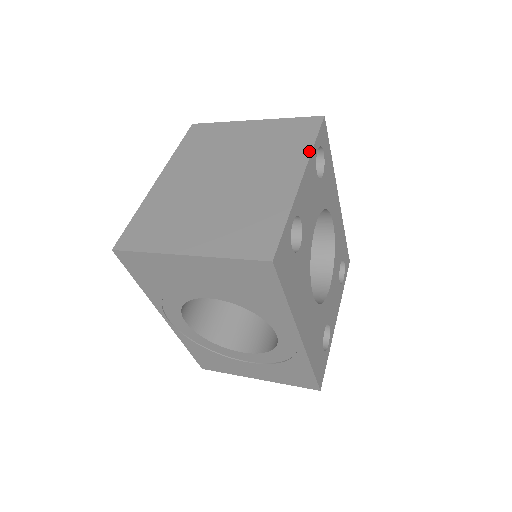
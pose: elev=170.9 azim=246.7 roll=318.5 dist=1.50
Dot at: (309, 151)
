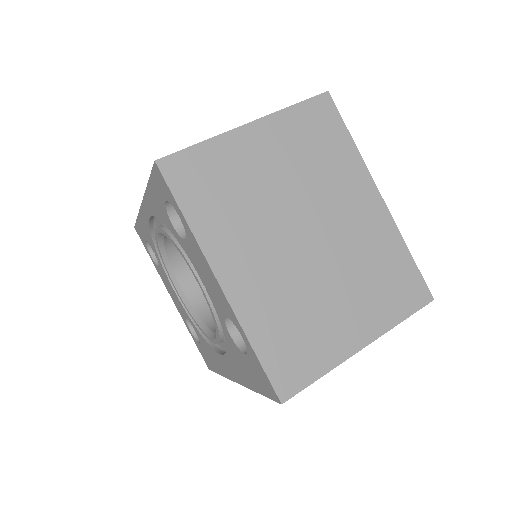
Dot at: (358, 155)
